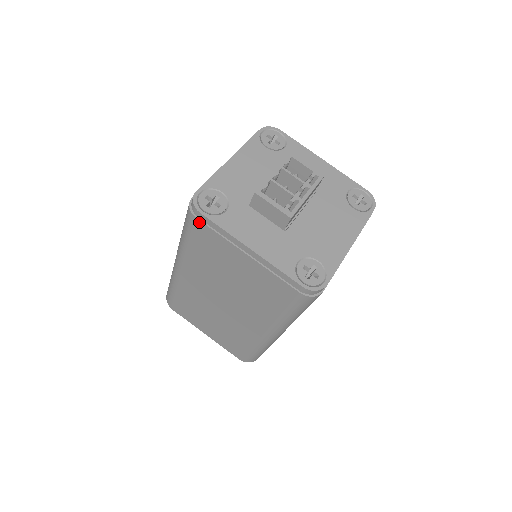
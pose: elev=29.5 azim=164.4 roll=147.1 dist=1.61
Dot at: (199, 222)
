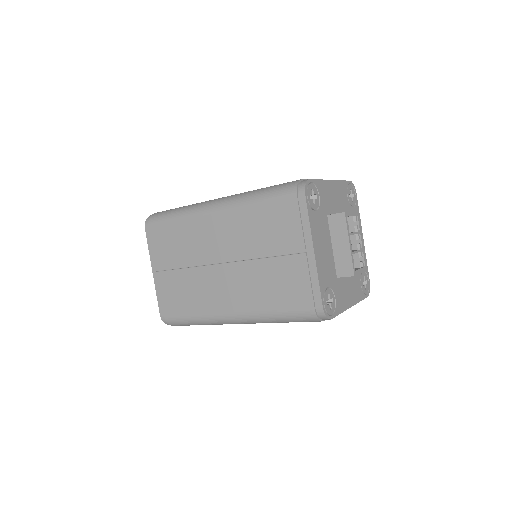
Dot at: (323, 320)
